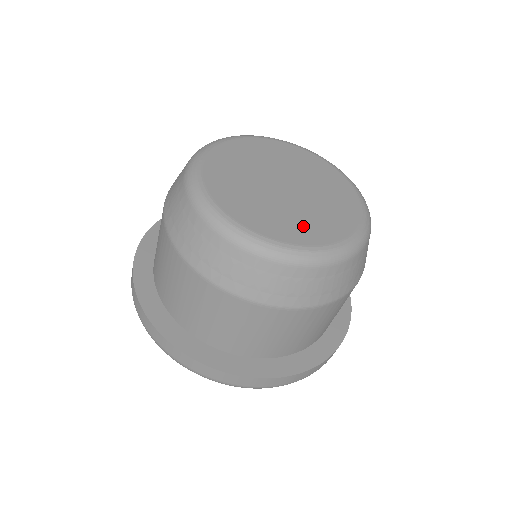
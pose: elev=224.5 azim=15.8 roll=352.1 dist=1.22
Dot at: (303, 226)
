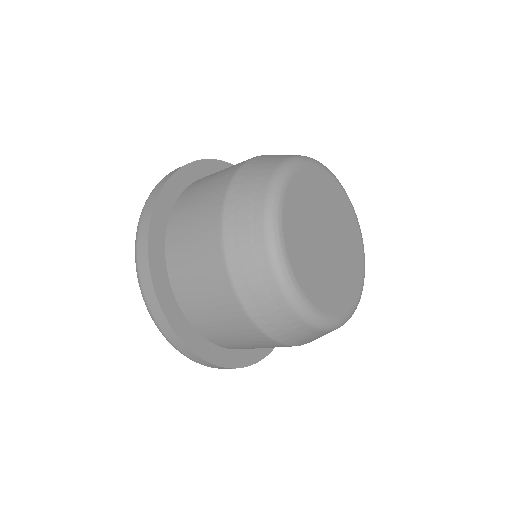
Dot at: (314, 278)
